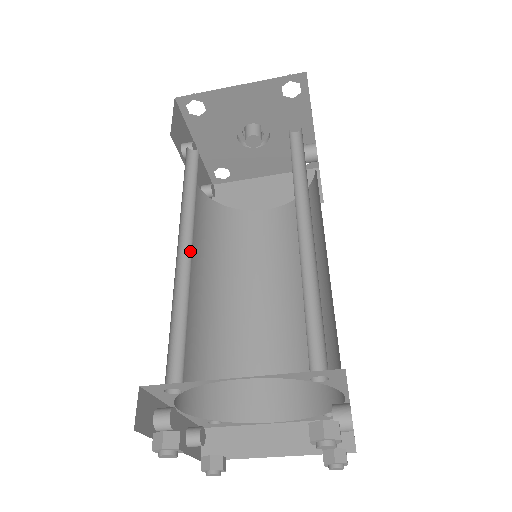
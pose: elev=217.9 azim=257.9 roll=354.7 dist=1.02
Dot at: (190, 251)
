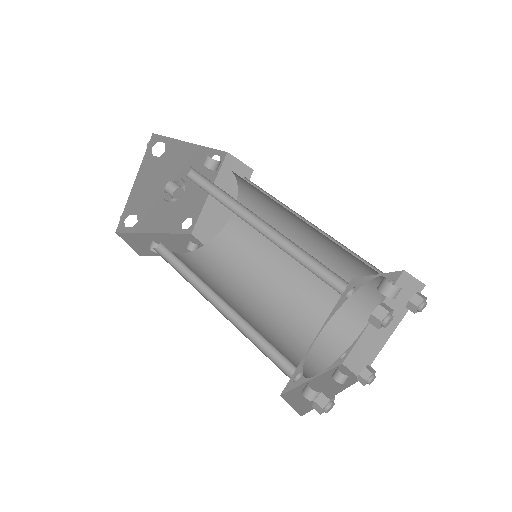
Dot at: (223, 301)
